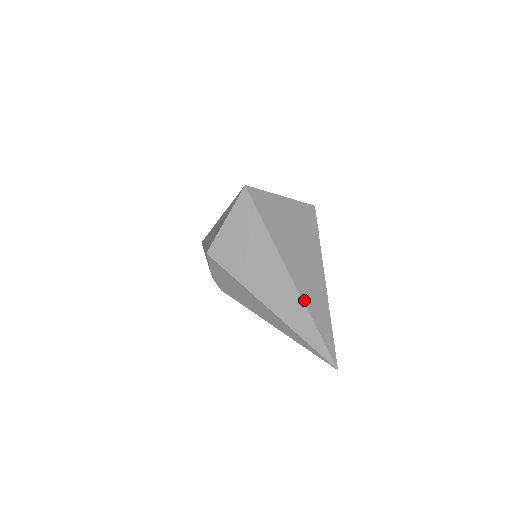
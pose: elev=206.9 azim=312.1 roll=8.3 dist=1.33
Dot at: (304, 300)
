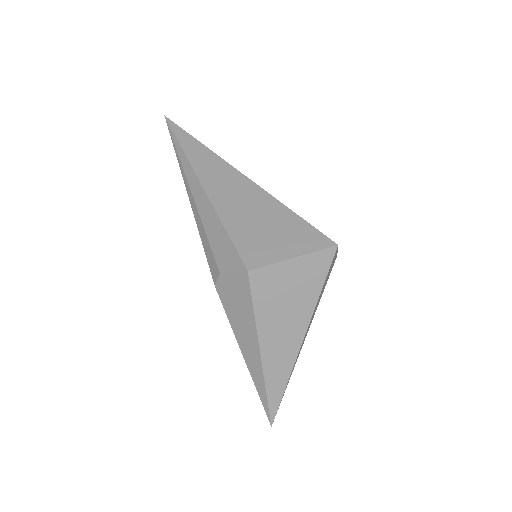
Dot at: occluded
